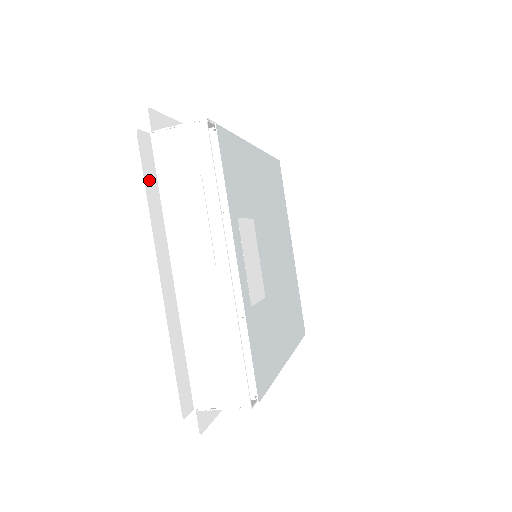
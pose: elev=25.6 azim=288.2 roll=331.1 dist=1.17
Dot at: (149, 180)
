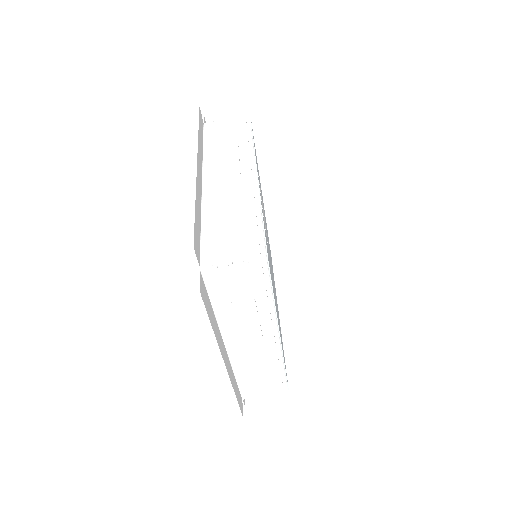
Dot at: (200, 130)
